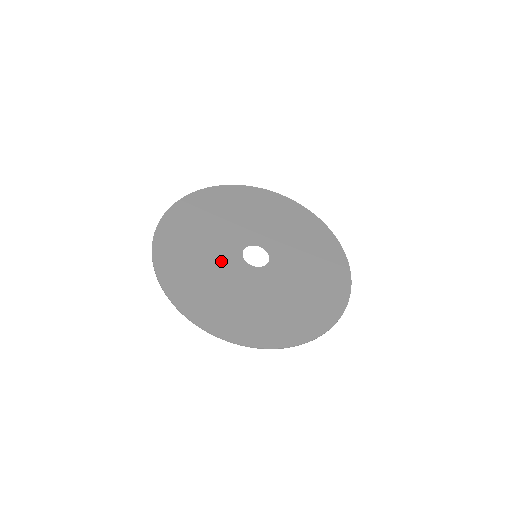
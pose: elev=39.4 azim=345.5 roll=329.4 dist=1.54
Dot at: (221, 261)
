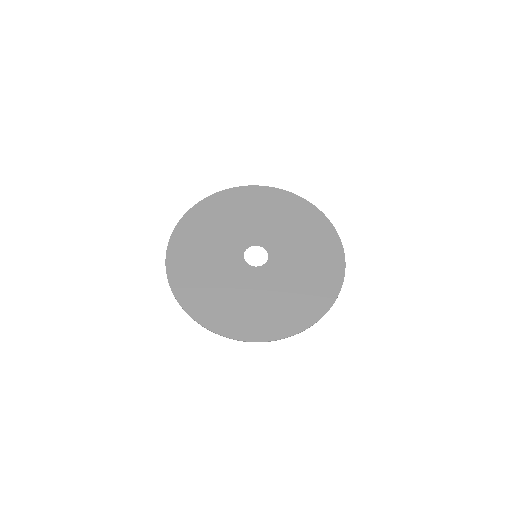
Dot at: (228, 271)
